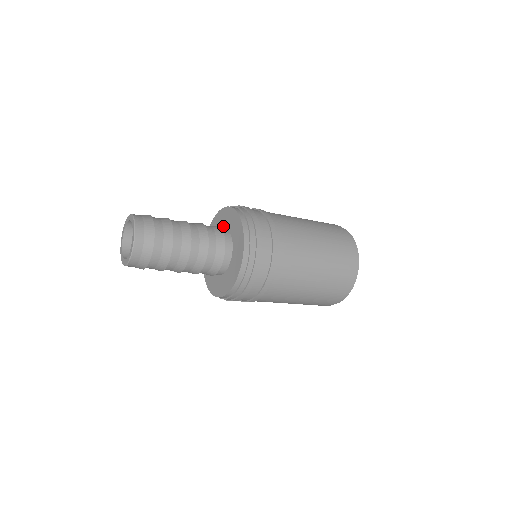
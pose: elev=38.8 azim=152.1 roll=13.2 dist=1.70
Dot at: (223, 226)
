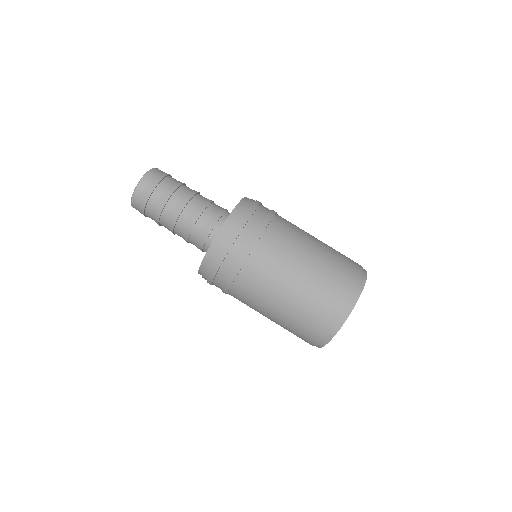
Dot at: occluded
